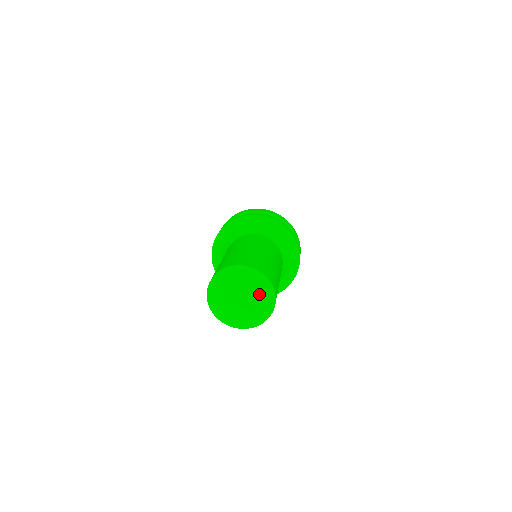
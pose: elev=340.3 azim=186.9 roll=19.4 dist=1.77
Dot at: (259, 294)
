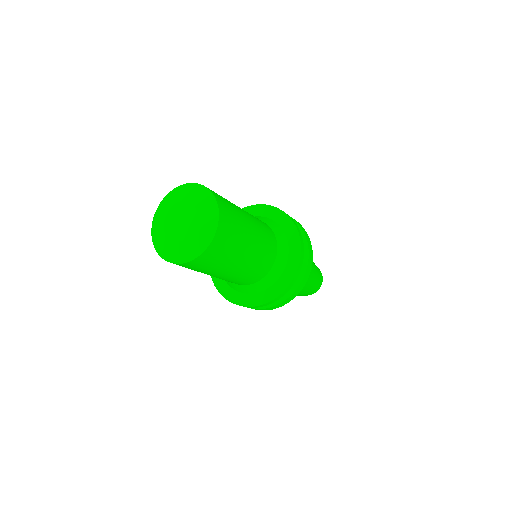
Dot at: (187, 198)
